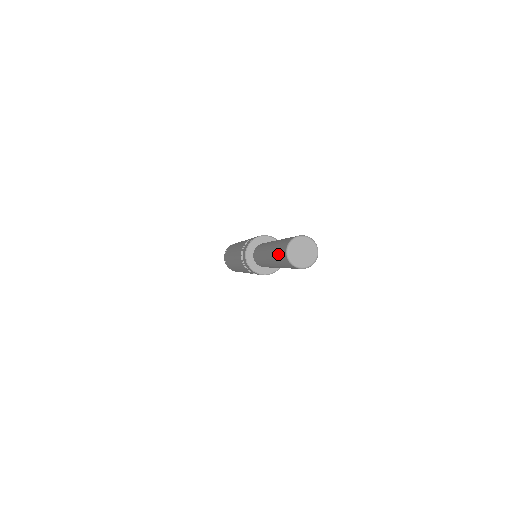
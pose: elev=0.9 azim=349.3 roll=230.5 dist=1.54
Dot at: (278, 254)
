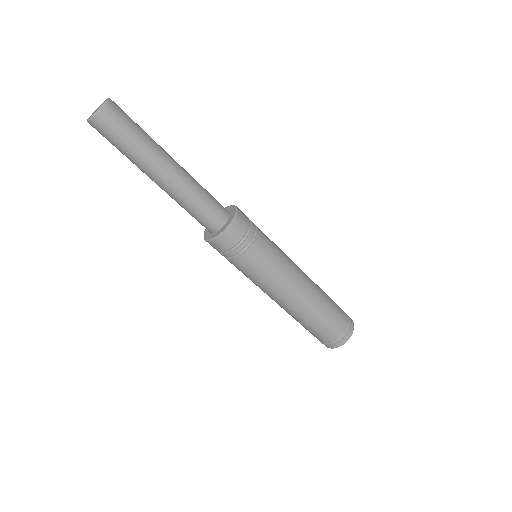
Dot at: occluded
